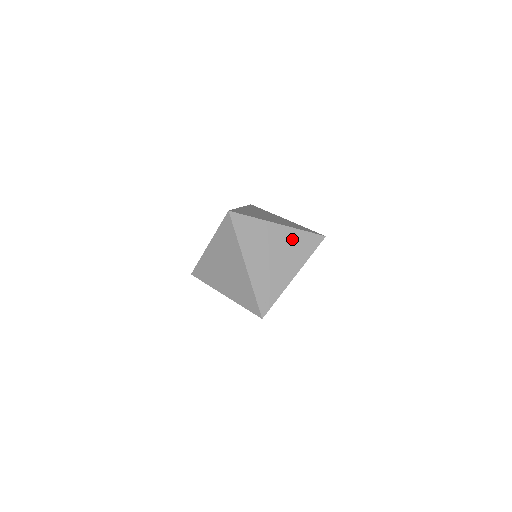
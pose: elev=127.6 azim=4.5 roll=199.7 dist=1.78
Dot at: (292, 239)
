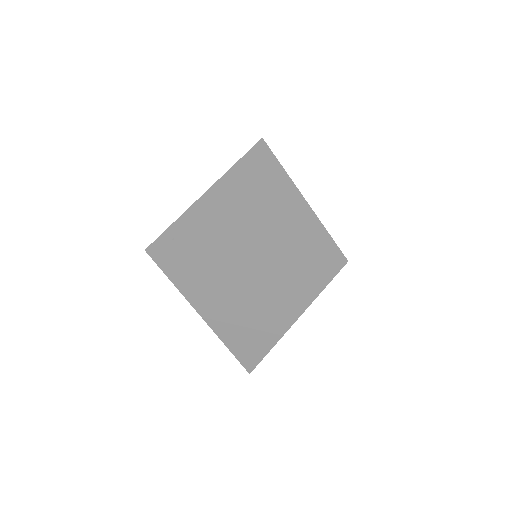
Dot at: (295, 219)
